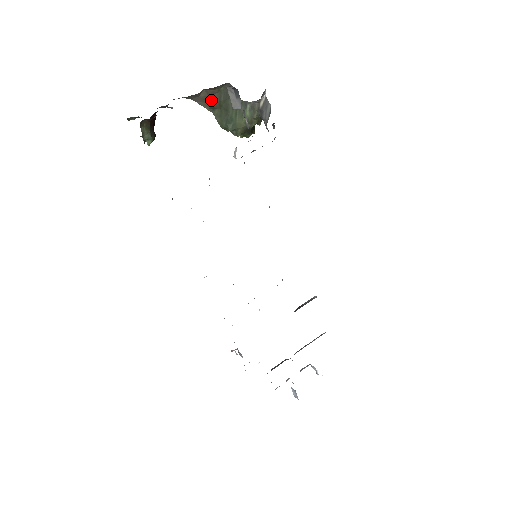
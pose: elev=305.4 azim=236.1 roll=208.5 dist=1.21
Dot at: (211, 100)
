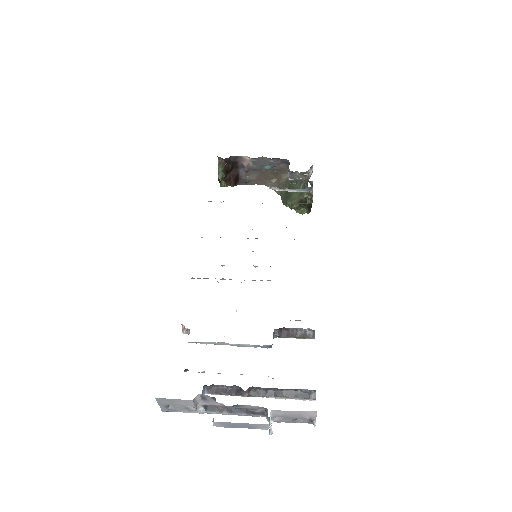
Dot at: (280, 186)
